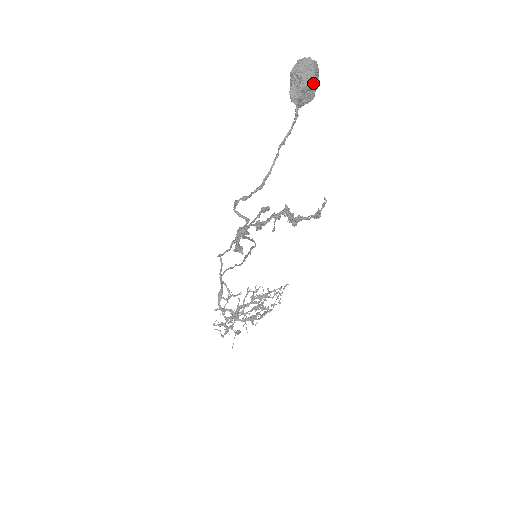
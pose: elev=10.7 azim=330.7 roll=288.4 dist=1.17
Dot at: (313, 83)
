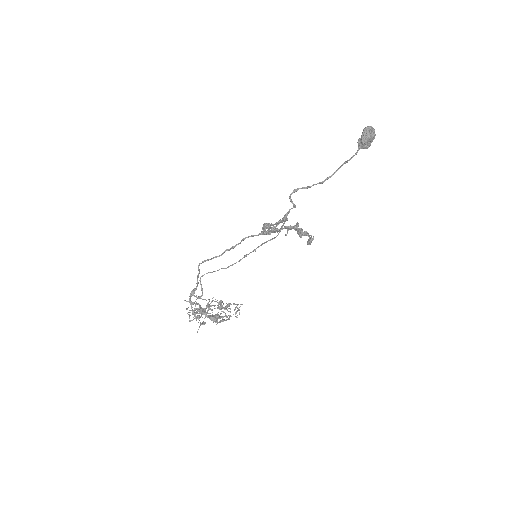
Dot at: (373, 139)
